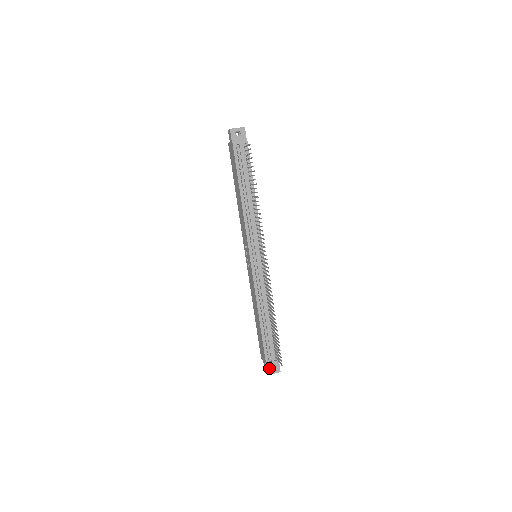
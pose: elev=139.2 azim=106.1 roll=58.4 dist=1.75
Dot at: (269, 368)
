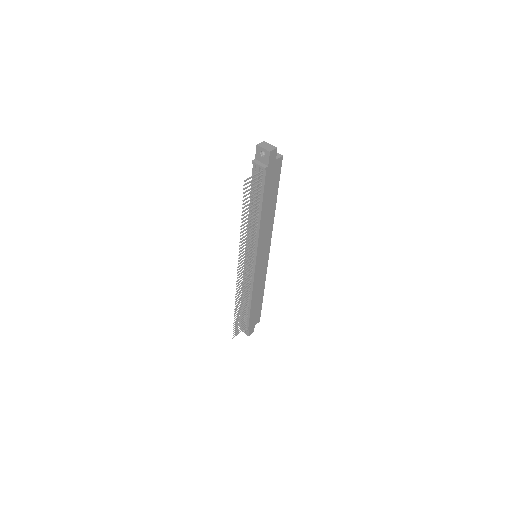
Dot at: occluded
